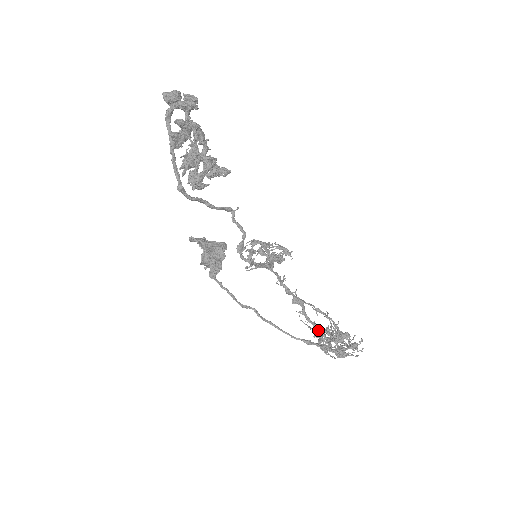
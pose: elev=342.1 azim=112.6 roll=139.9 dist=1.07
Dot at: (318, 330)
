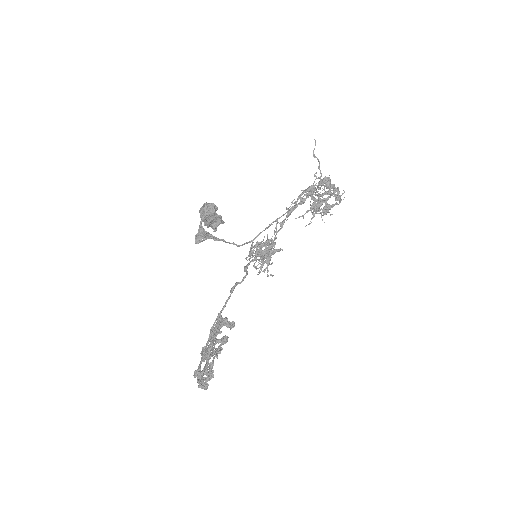
Dot at: occluded
